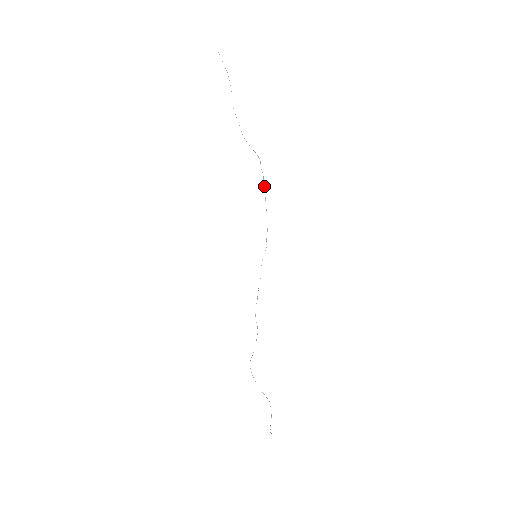
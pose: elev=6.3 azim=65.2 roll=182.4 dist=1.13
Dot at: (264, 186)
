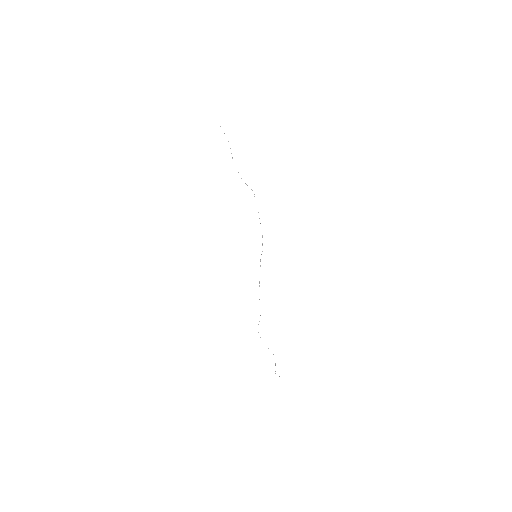
Dot at: occluded
